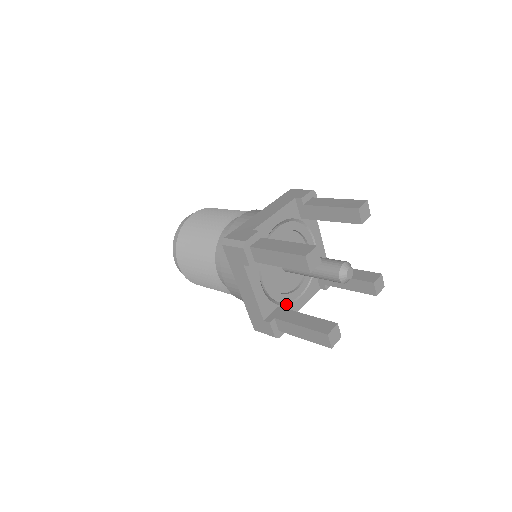
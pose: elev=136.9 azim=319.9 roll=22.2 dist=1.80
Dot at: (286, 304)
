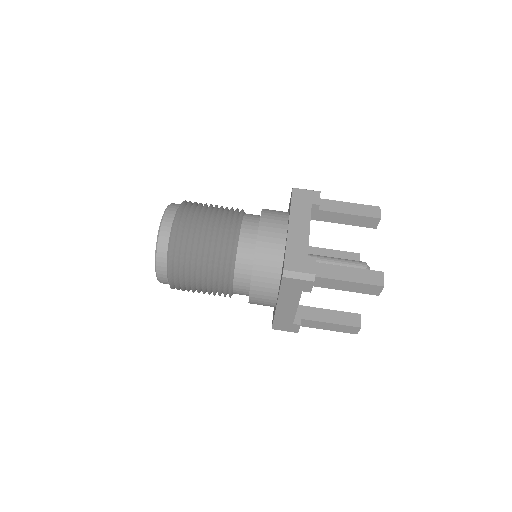
Dot at: occluded
